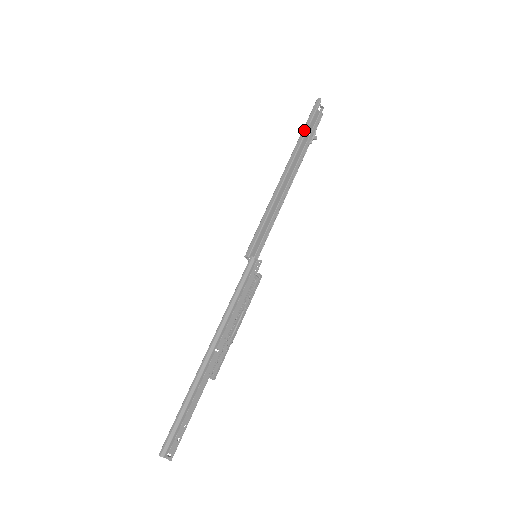
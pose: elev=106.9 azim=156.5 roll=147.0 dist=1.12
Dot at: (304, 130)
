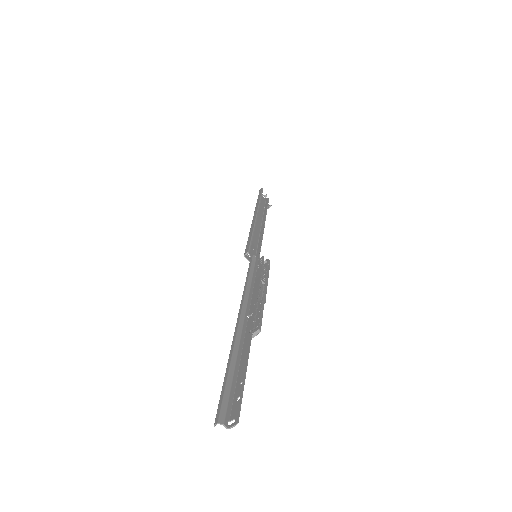
Dot at: (258, 199)
